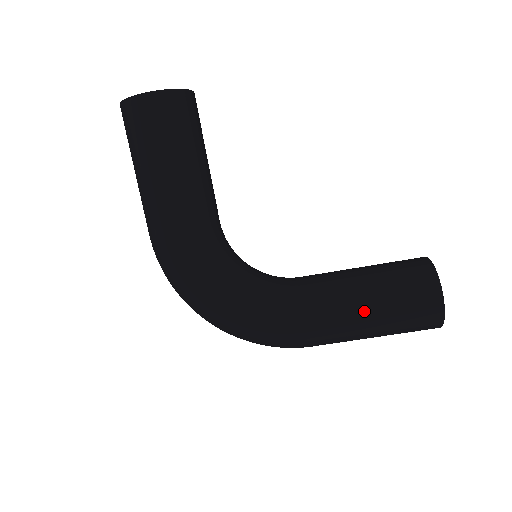
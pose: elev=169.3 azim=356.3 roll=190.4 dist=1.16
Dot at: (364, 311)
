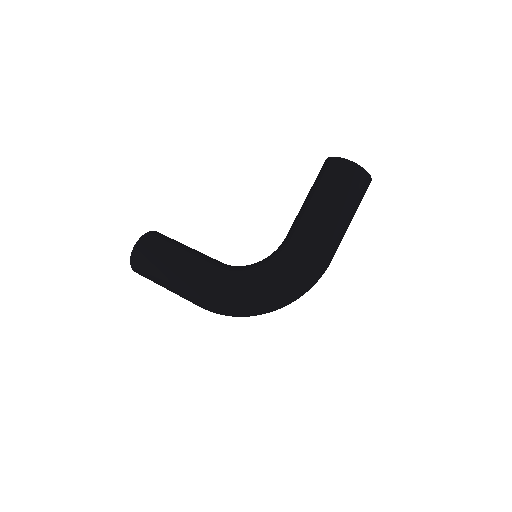
Dot at: (320, 204)
